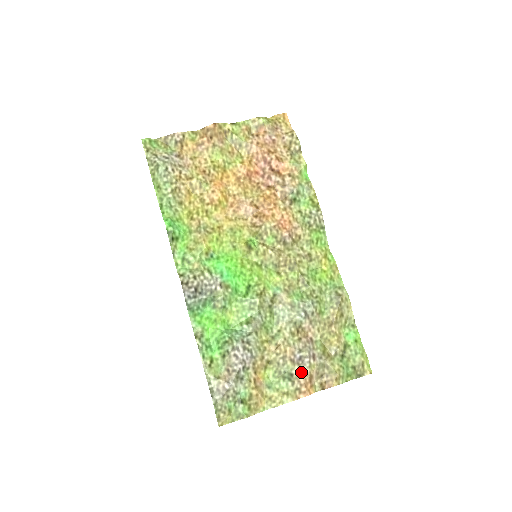
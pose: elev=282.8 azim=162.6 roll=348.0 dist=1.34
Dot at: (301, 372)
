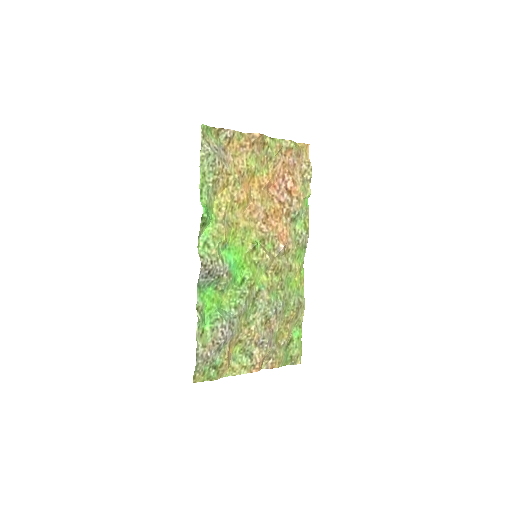
Dot at: (259, 353)
